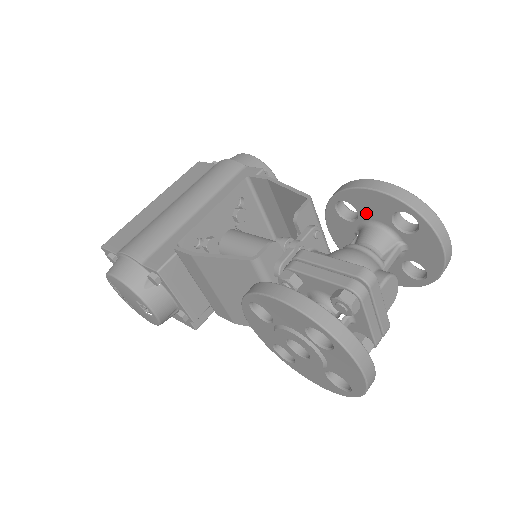
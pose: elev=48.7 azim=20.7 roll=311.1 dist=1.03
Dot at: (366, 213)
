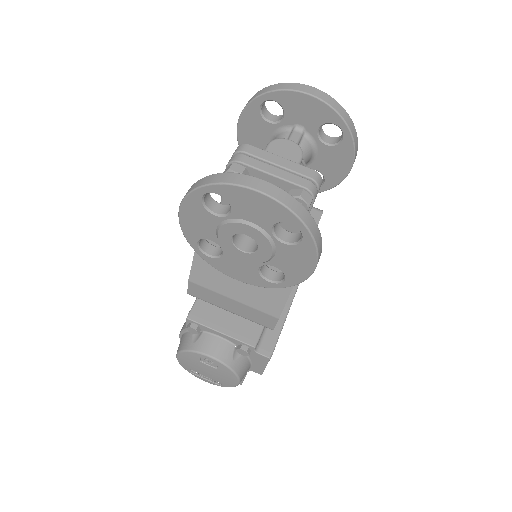
Dot at: (262, 141)
